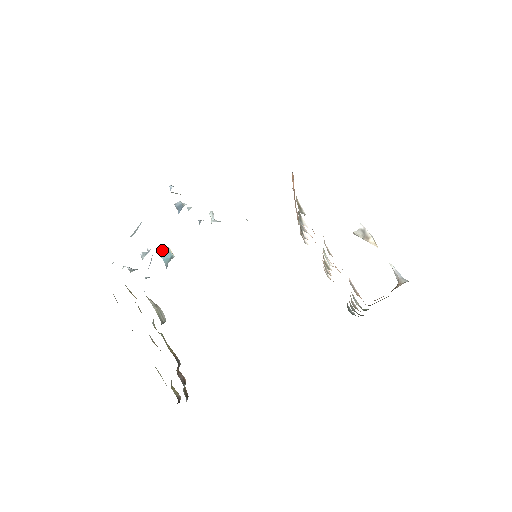
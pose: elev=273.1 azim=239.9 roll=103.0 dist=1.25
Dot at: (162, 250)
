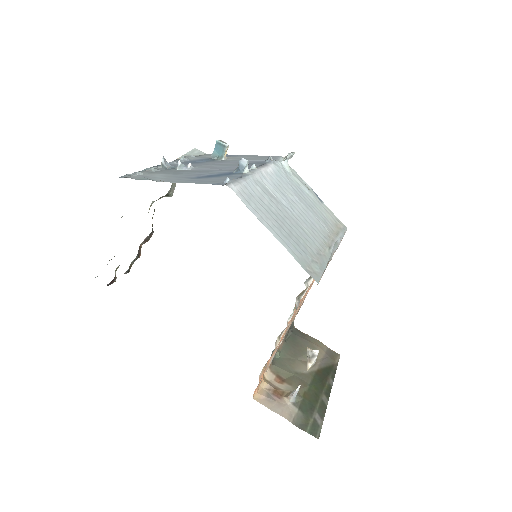
Dot at: (220, 143)
